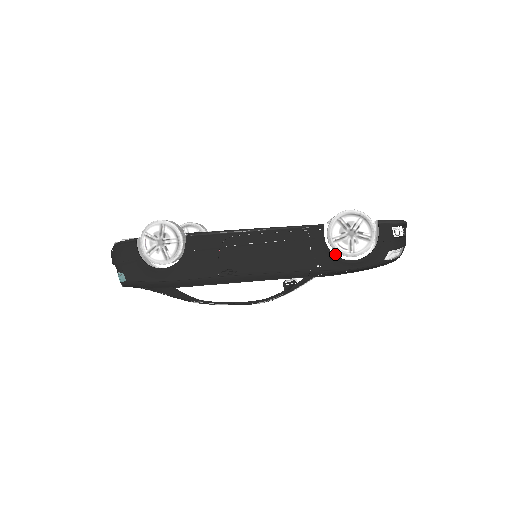
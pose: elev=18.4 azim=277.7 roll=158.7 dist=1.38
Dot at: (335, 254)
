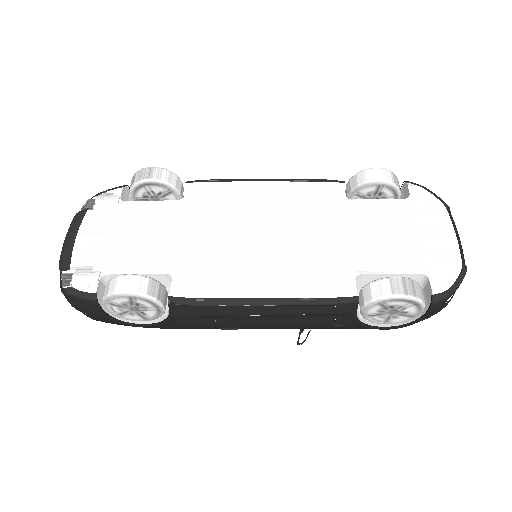
Dot at: occluded
